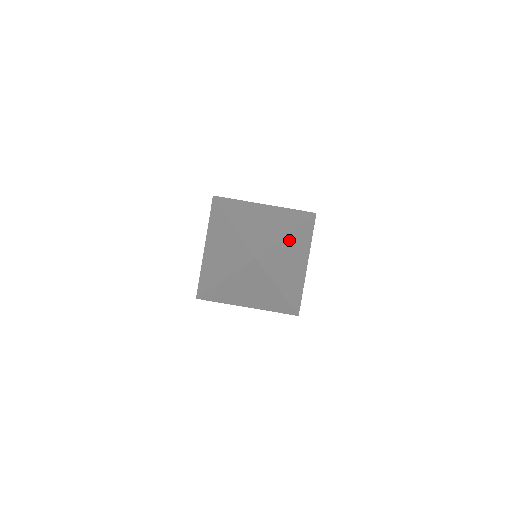
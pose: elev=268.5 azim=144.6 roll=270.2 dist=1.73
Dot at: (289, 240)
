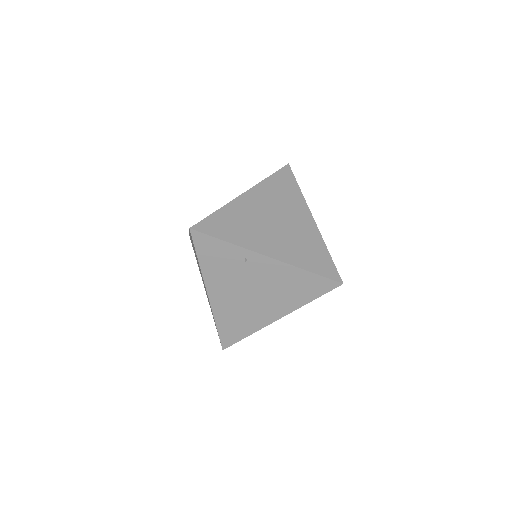
Dot at: (264, 264)
